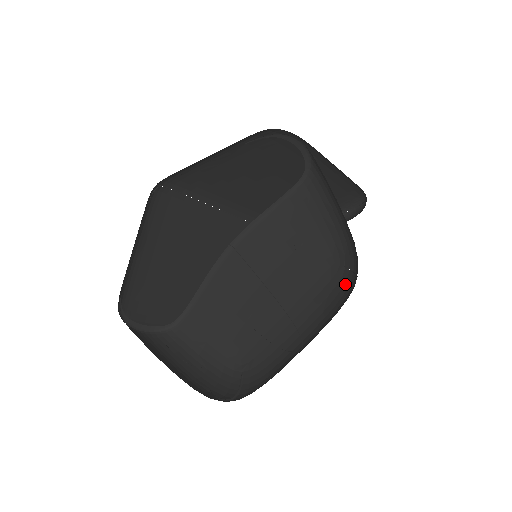
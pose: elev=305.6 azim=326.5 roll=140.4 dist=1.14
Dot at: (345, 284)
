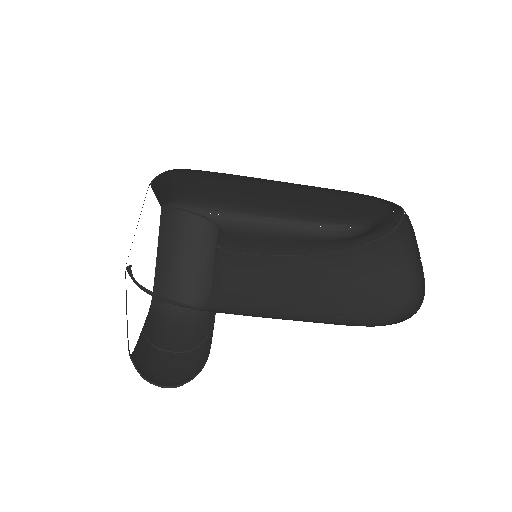
Dot at: (198, 372)
